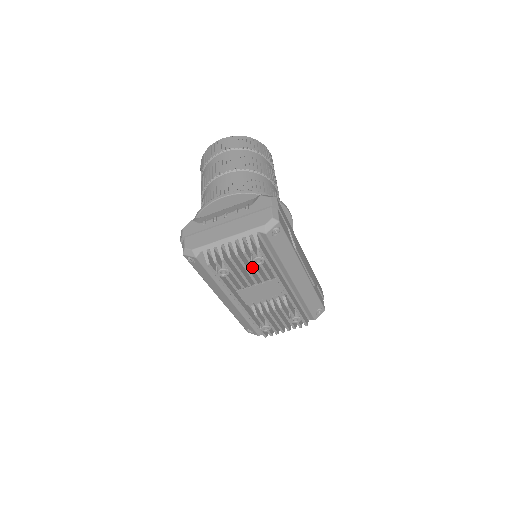
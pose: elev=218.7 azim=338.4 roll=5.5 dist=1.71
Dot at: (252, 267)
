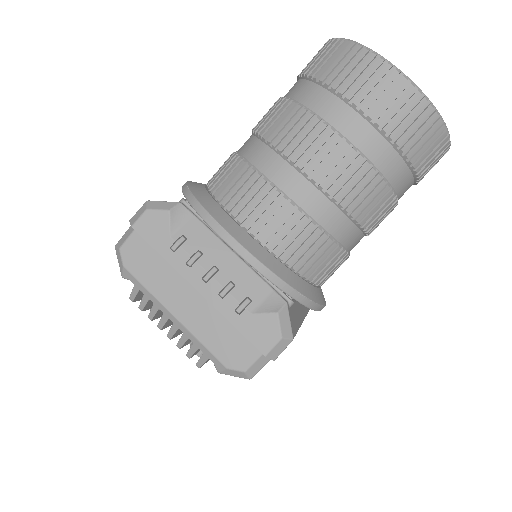
Dot at: occluded
